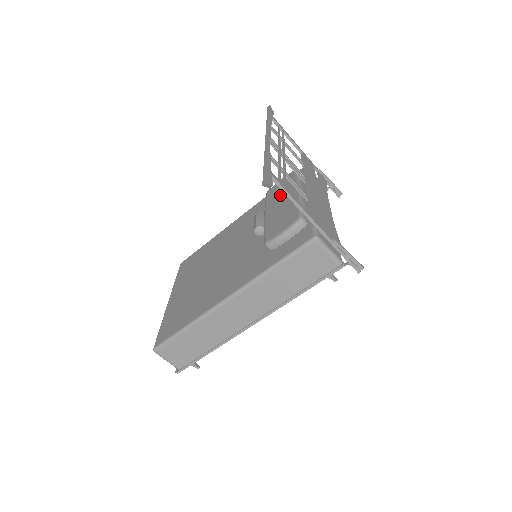
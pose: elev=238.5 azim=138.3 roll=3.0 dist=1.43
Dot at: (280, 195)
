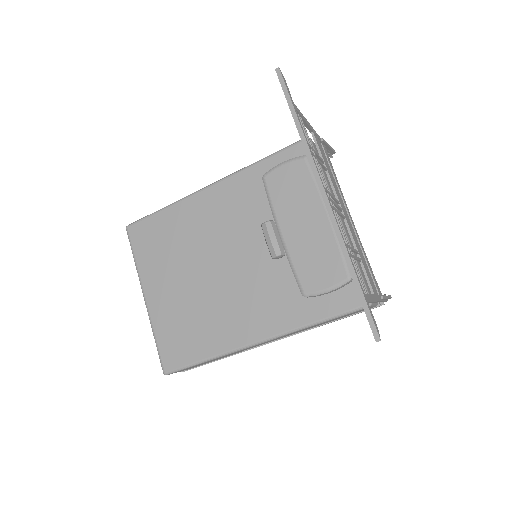
Dot at: (296, 205)
